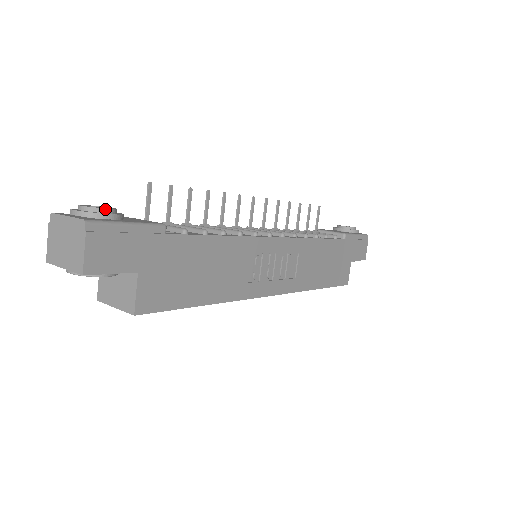
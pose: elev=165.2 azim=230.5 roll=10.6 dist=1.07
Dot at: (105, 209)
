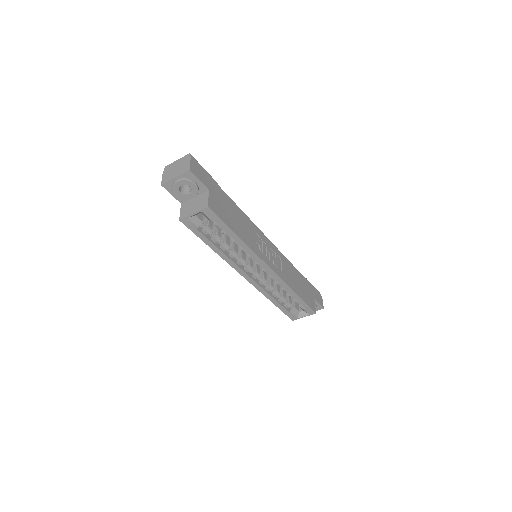
Dot at: occluded
